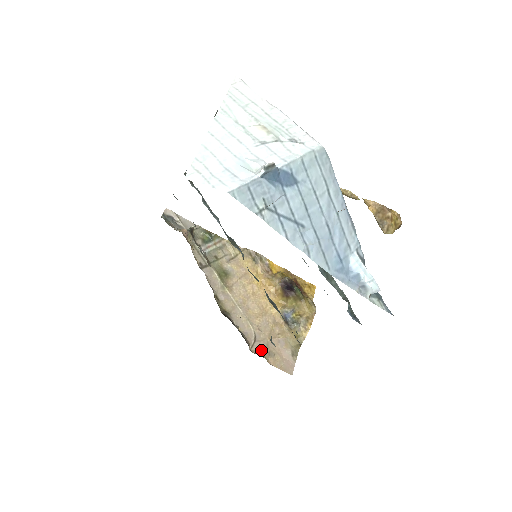
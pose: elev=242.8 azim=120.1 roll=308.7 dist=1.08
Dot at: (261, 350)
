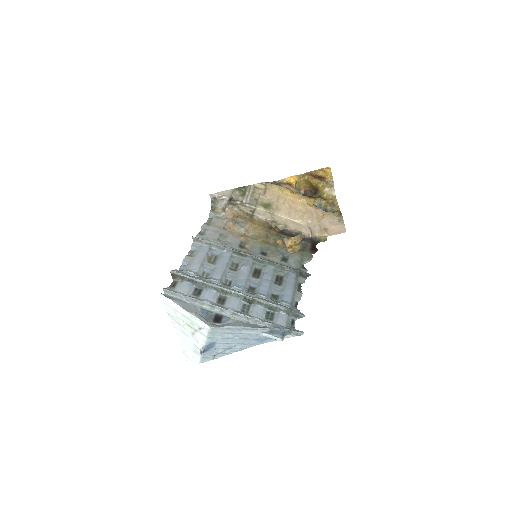
Dot at: (318, 232)
